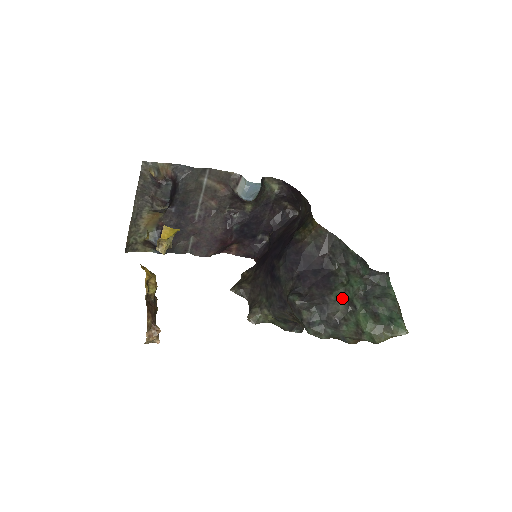
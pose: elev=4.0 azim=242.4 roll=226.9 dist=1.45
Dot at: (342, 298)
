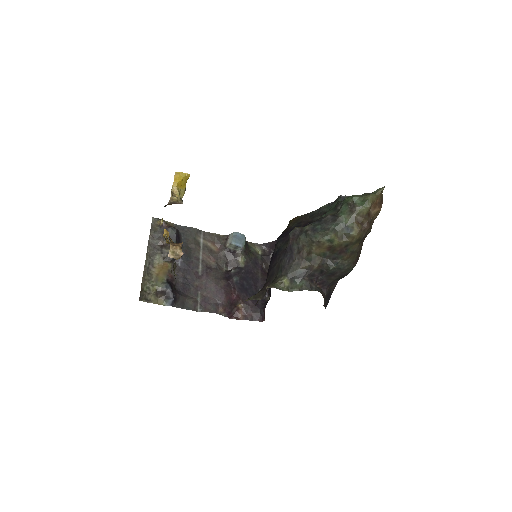
Dot at: (329, 211)
